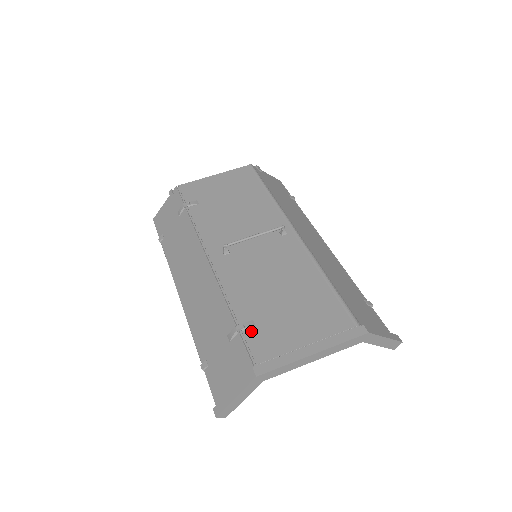
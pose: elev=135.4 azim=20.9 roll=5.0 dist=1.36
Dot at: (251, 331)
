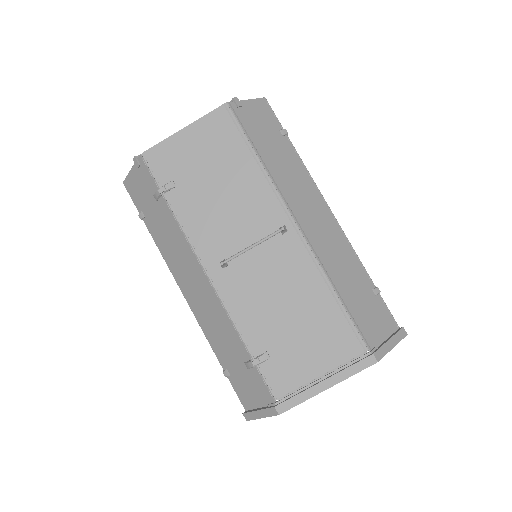
Dot at: (267, 364)
